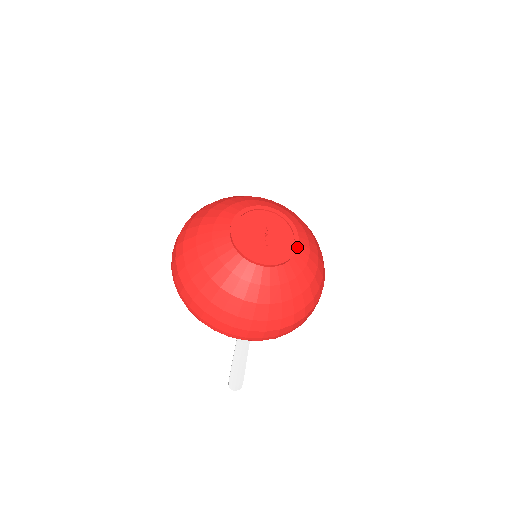
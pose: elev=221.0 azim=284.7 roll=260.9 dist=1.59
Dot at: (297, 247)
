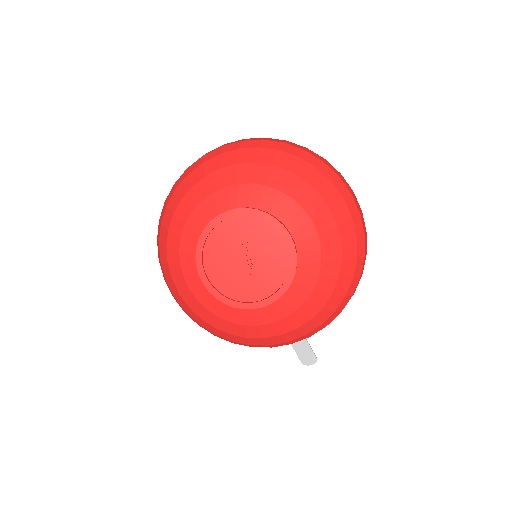
Dot at: (295, 257)
